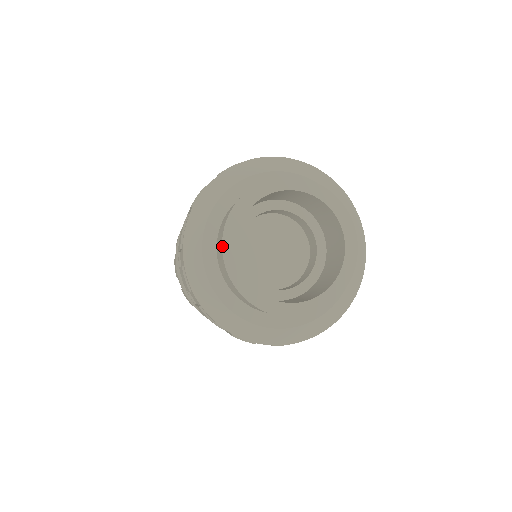
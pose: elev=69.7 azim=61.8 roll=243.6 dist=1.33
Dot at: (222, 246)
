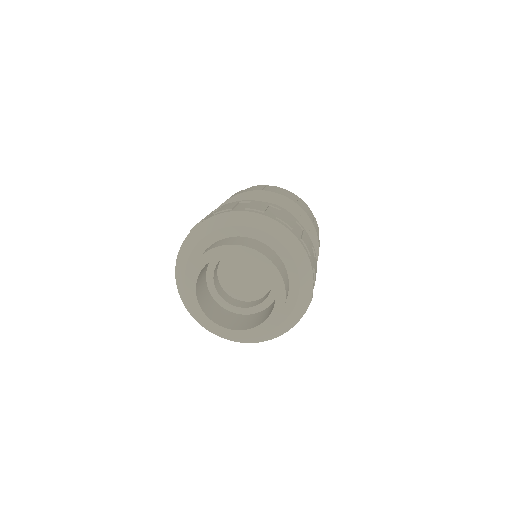
Dot at: (196, 261)
